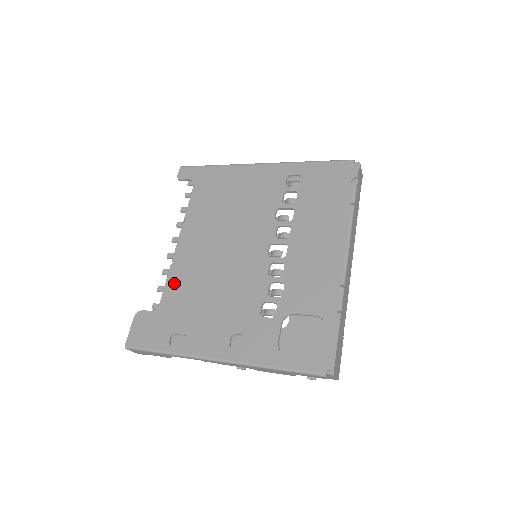
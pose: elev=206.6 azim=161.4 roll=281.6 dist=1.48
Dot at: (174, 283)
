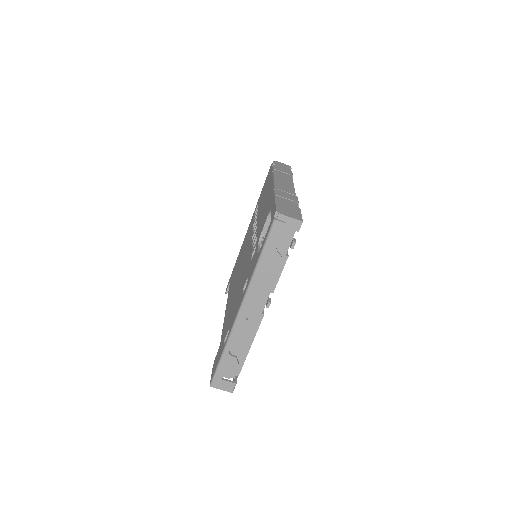
Dot at: occluded
